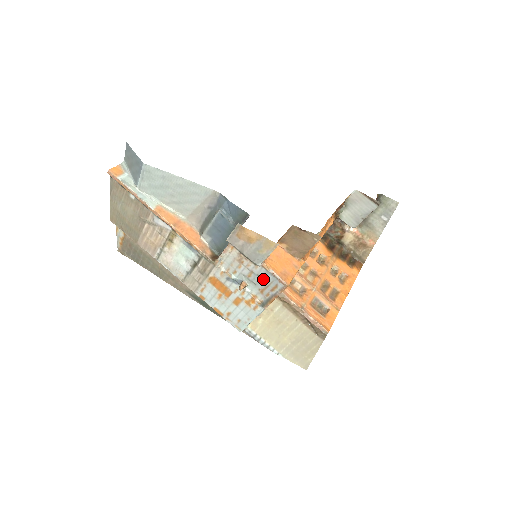
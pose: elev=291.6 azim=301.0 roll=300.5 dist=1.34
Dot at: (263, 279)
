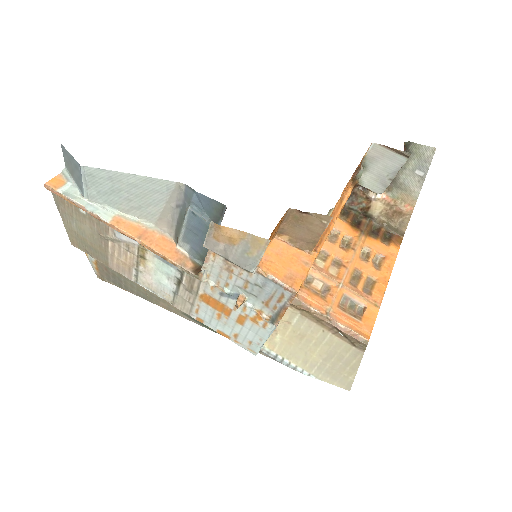
Dot at: (263, 289)
